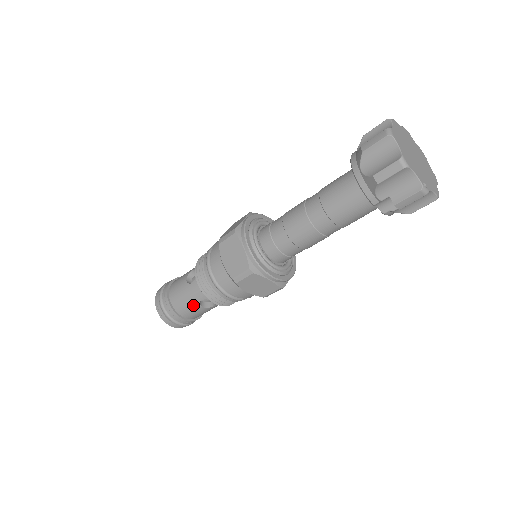
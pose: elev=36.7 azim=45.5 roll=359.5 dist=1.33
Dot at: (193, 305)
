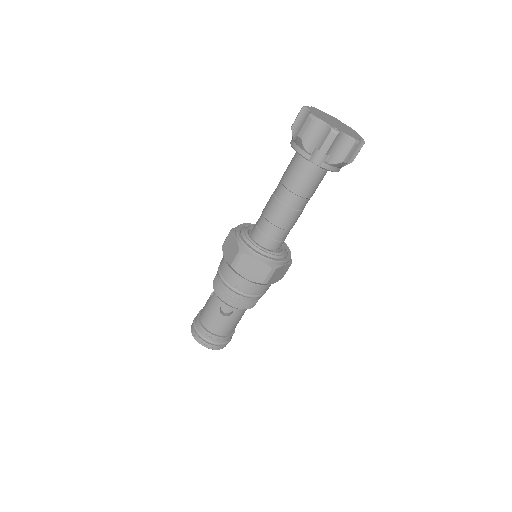
Dot at: (215, 315)
